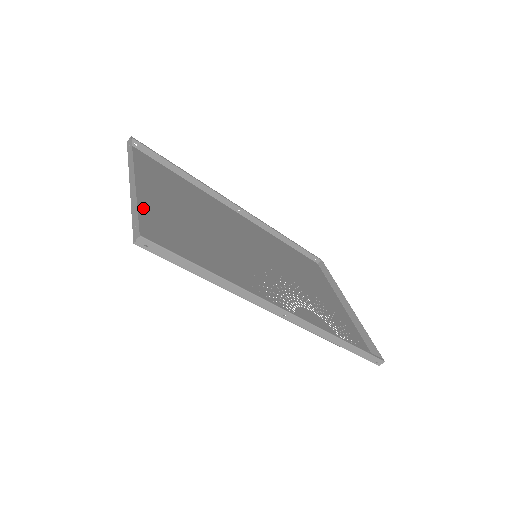
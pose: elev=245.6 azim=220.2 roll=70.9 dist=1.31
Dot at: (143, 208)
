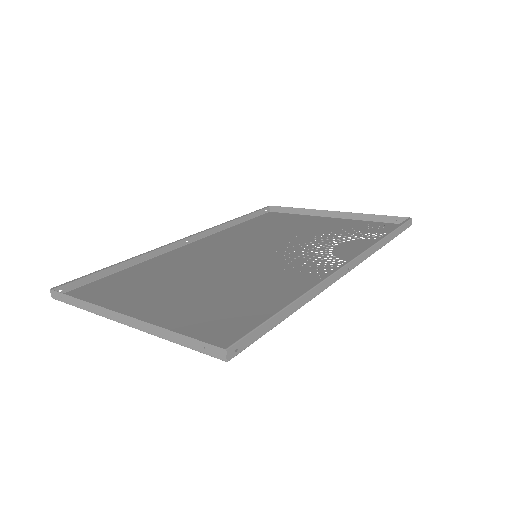
Dot at: (168, 328)
